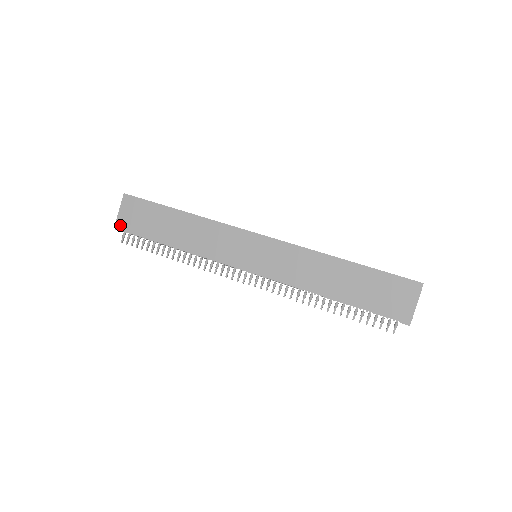
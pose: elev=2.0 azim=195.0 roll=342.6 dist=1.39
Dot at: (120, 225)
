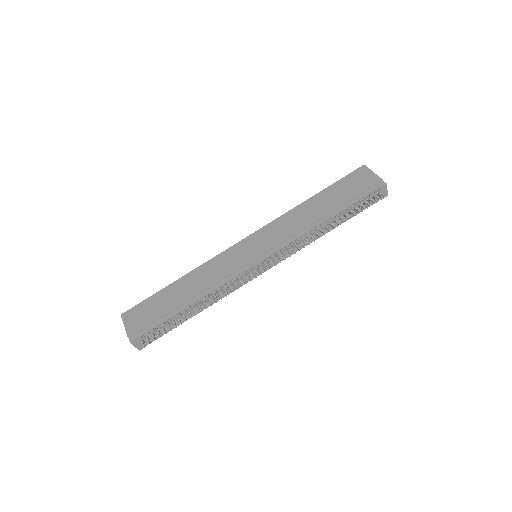
Dot at: (133, 336)
